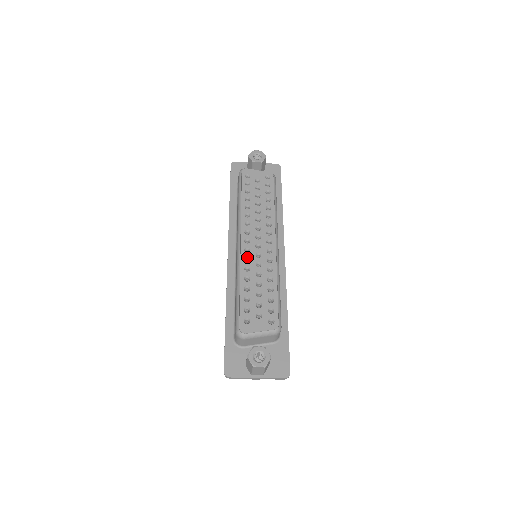
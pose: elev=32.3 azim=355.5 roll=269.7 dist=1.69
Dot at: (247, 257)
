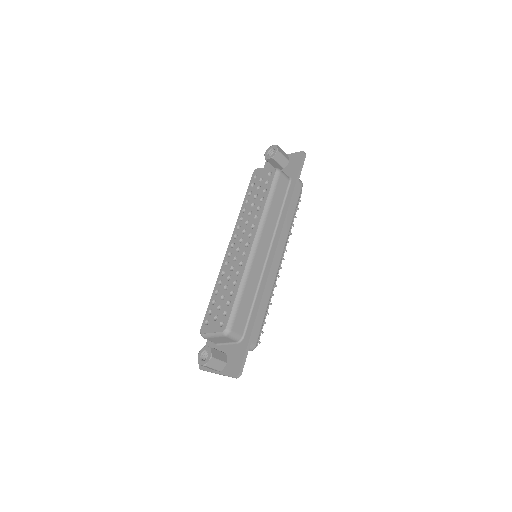
Dot at: (227, 261)
